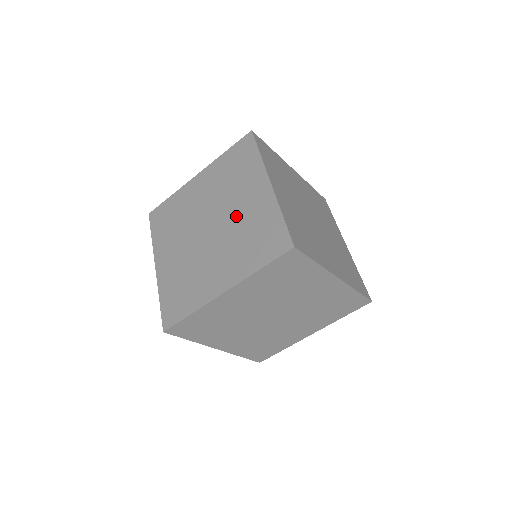
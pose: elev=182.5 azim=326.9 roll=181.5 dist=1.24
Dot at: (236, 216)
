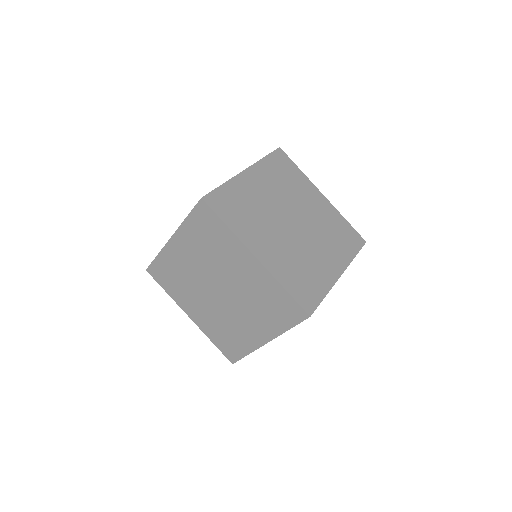
Dot at: (235, 317)
